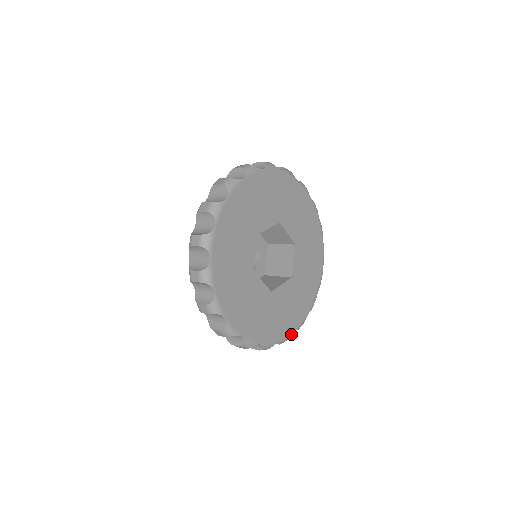
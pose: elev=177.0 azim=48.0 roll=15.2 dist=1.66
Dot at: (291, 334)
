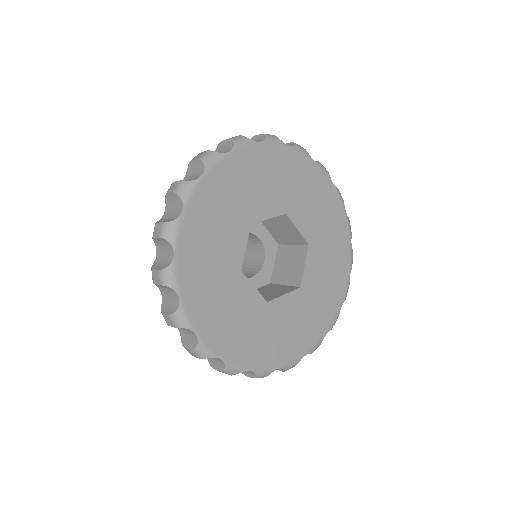
Dot at: (348, 283)
